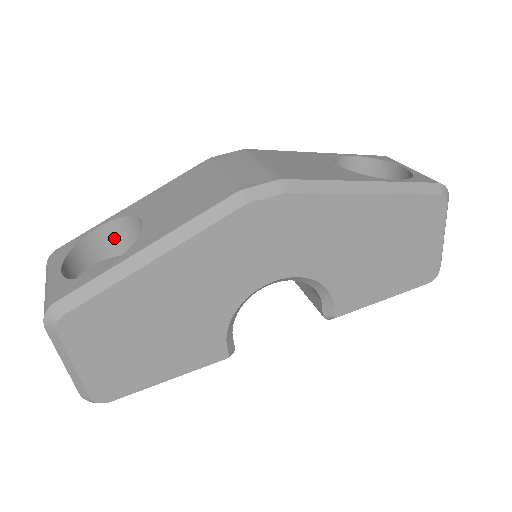
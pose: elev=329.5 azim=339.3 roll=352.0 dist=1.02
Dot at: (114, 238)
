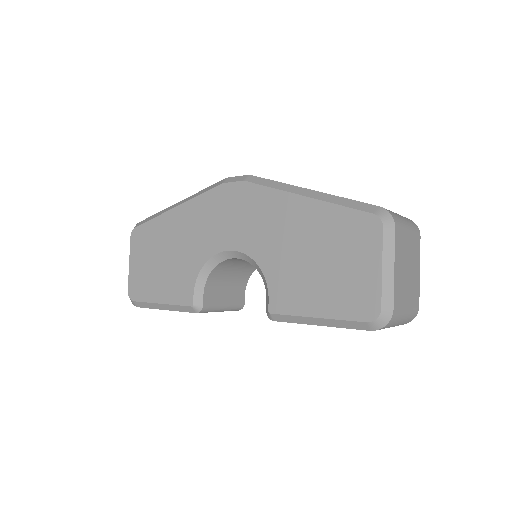
Dot at: occluded
